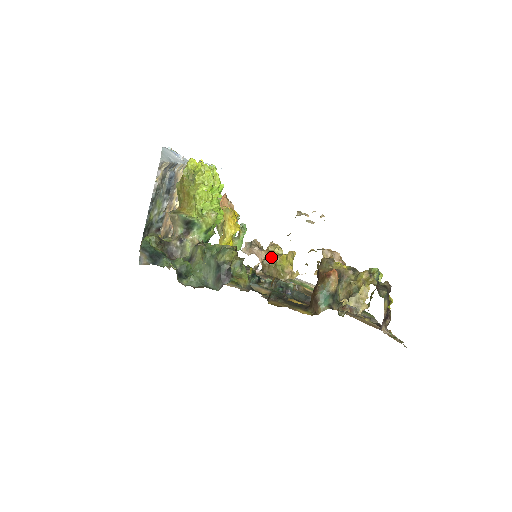
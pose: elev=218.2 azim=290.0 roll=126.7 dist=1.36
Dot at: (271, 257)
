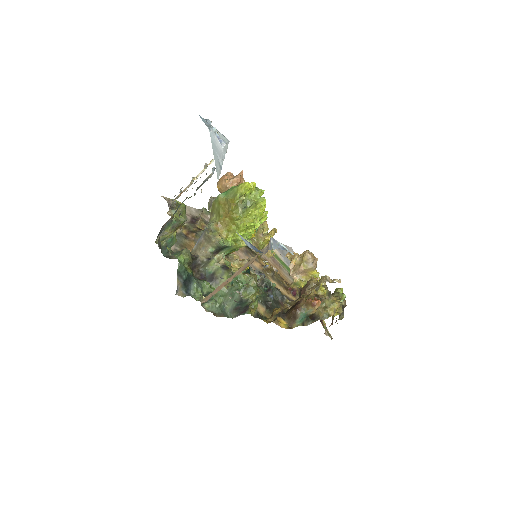
Dot at: (257, 233)
